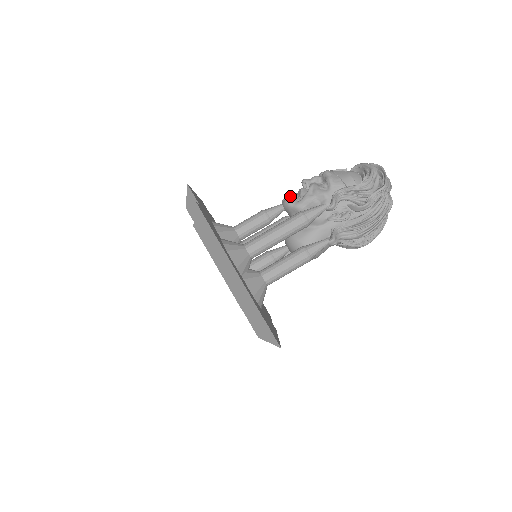
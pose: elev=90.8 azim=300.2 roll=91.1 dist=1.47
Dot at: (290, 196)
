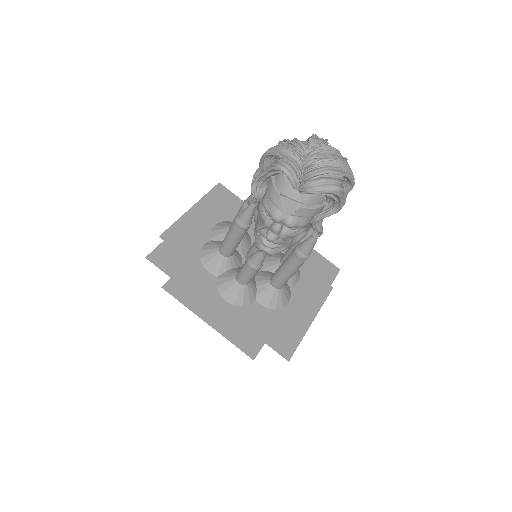
Dot at: (271, 252)
